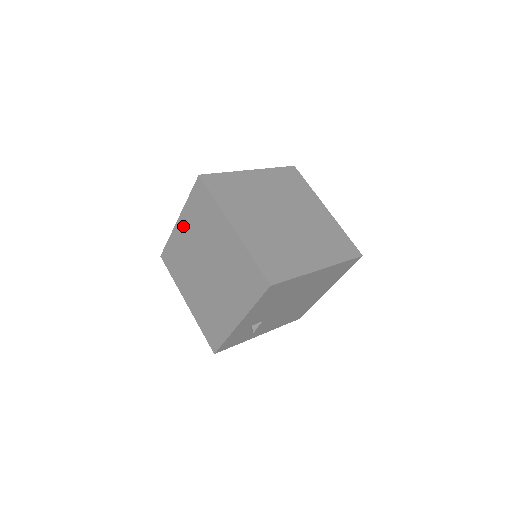
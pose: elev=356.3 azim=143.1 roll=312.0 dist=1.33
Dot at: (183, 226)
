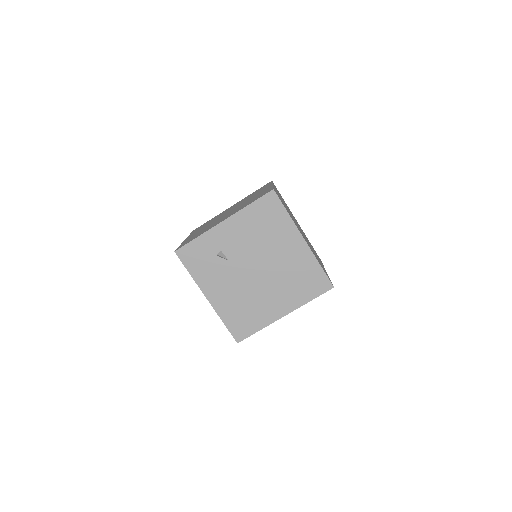
Dot at: occluded
